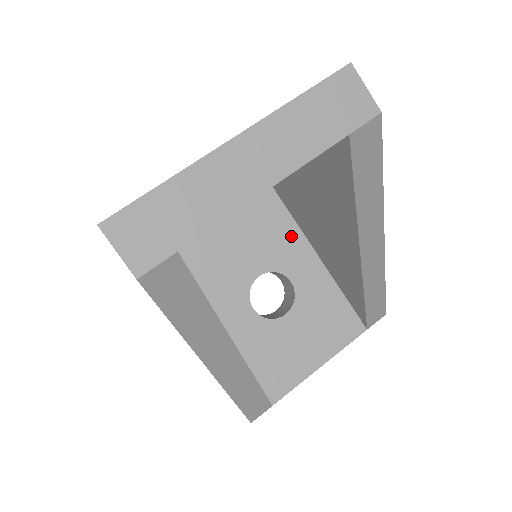
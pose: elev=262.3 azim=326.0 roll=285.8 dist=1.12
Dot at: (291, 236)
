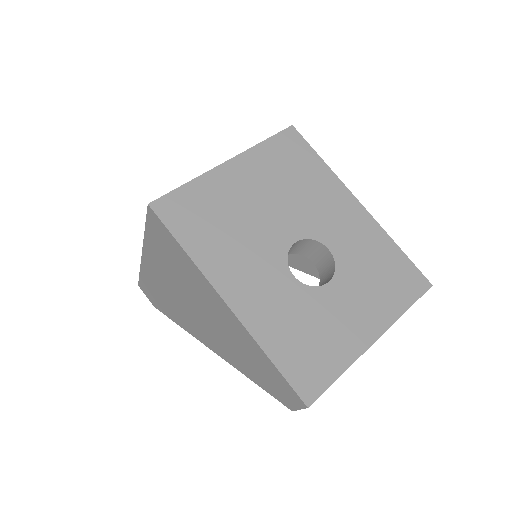
Dot at: occluded
